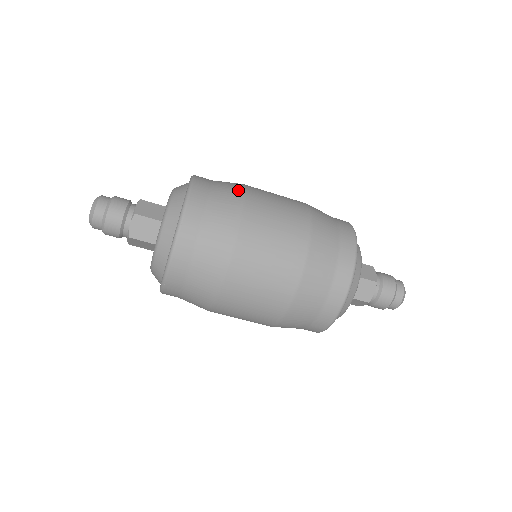
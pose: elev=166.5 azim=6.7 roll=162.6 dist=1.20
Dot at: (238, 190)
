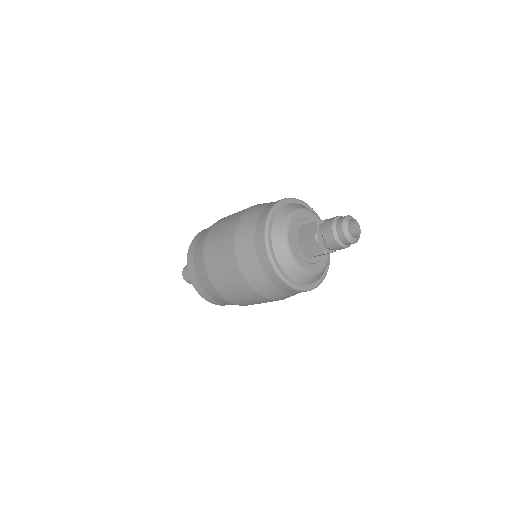
Dot at: (204, 237)
